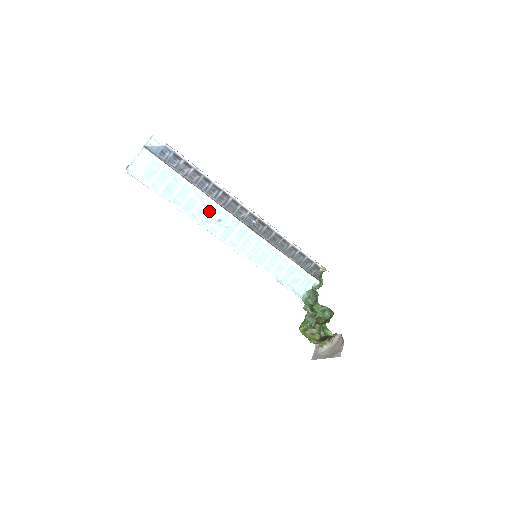
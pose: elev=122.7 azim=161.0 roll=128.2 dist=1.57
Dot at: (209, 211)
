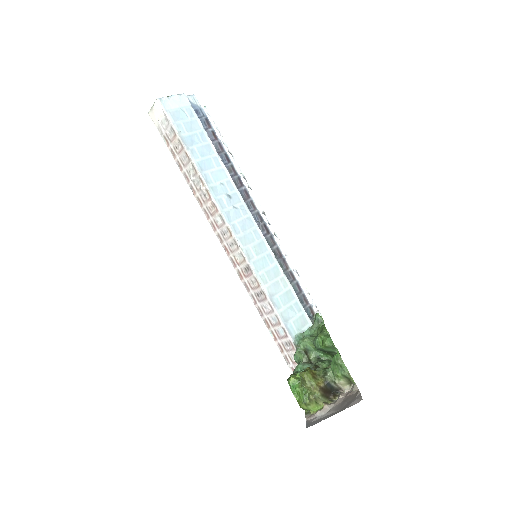
Dot at: (222, 182)
